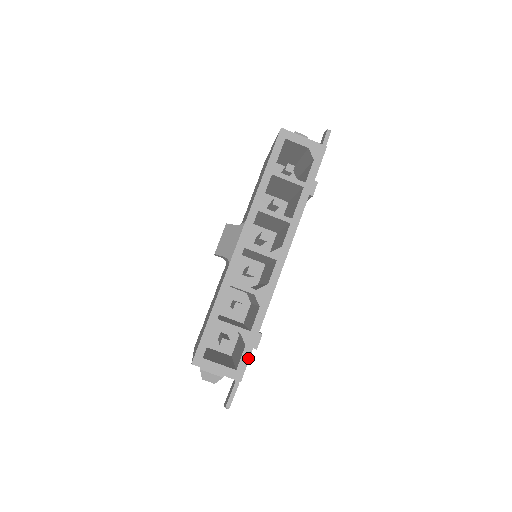
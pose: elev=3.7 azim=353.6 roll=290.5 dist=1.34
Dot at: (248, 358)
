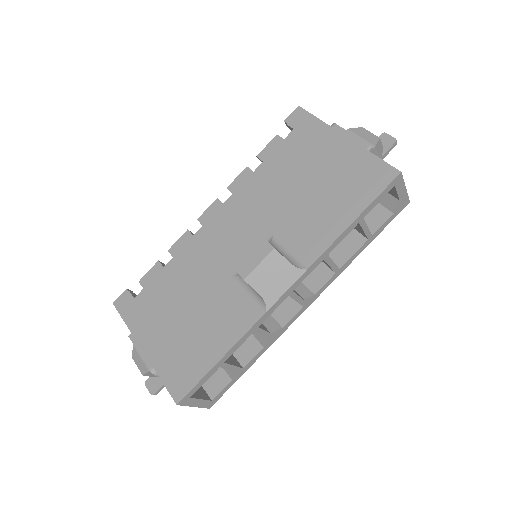
Dot at: occluded
